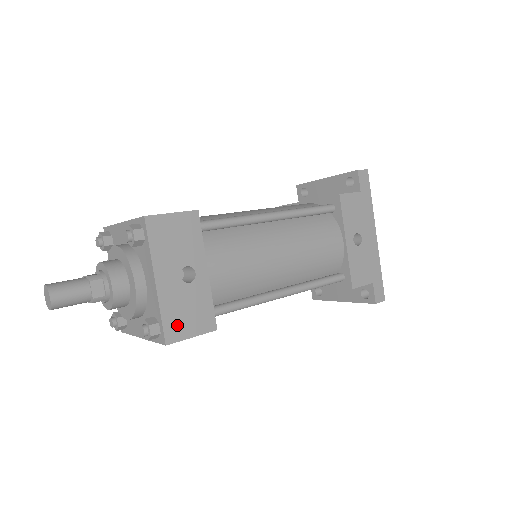
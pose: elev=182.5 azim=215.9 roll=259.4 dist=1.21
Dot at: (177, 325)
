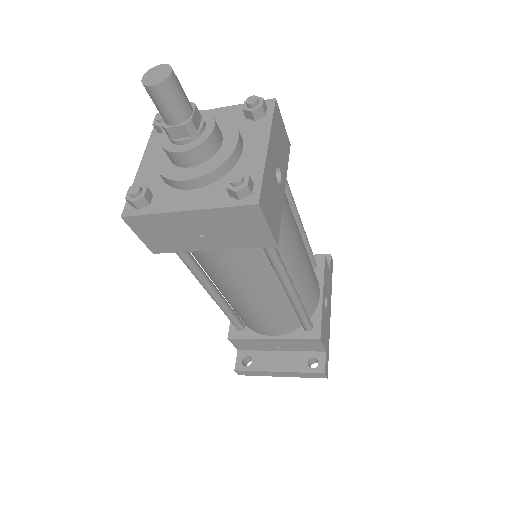
Dot at: (266, 200)
